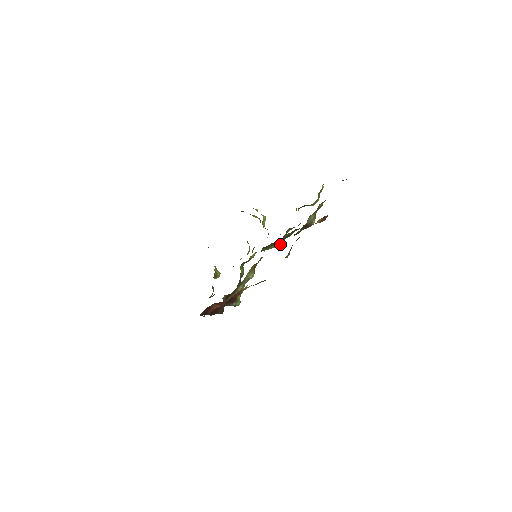
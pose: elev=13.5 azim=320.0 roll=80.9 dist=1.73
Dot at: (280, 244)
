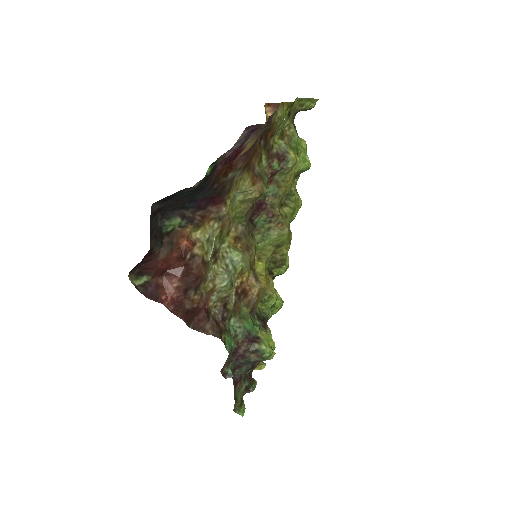
Dot at: (279, 224)
